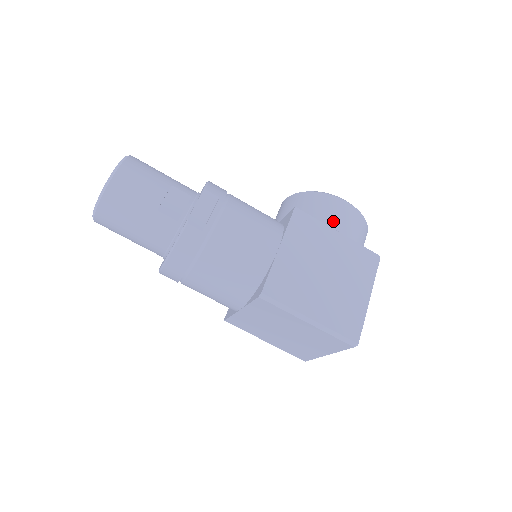
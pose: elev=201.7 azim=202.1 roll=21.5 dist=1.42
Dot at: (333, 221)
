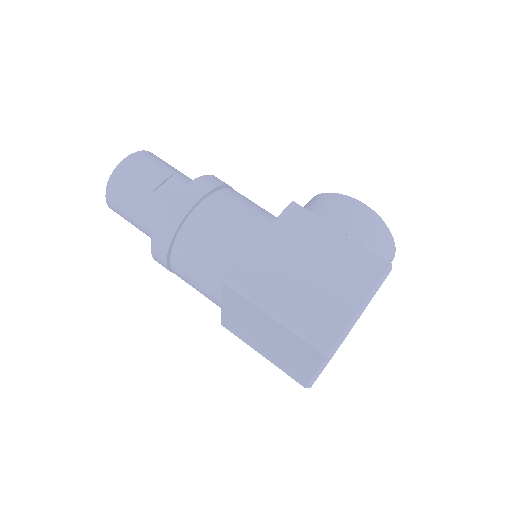
Dot at: (337, 219)
